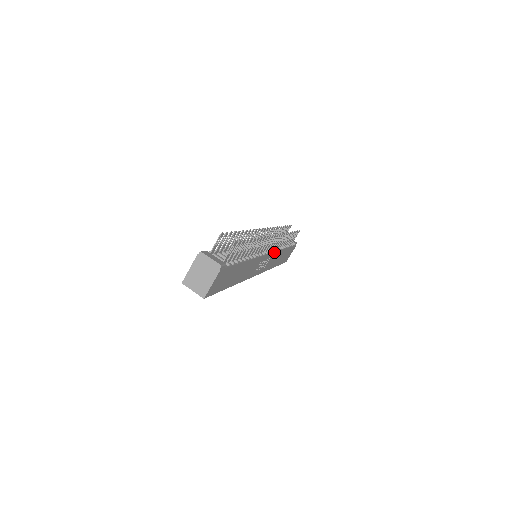
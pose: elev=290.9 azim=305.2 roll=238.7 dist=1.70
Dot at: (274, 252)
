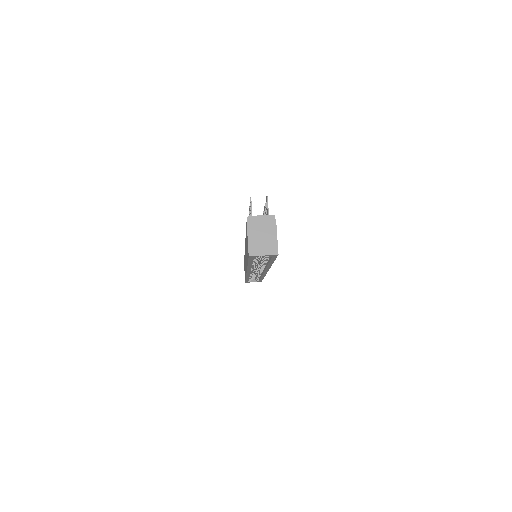
Dot at: occluded
